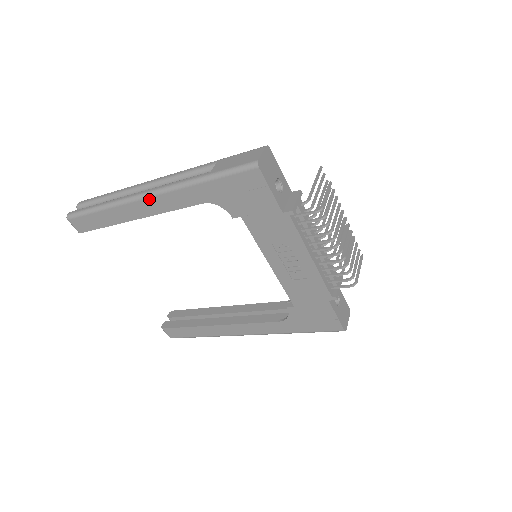
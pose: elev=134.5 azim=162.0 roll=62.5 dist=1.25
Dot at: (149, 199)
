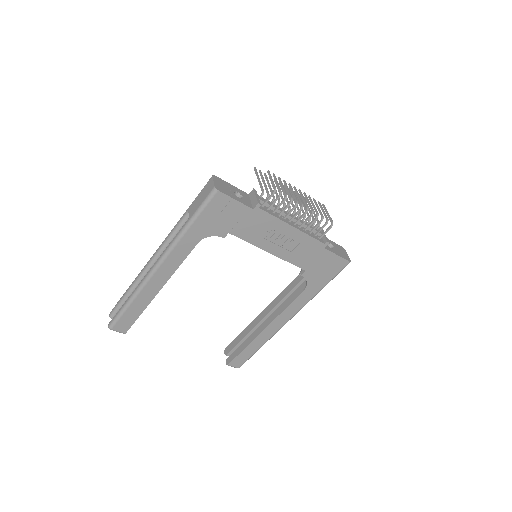
Dot at: (160, 268)
